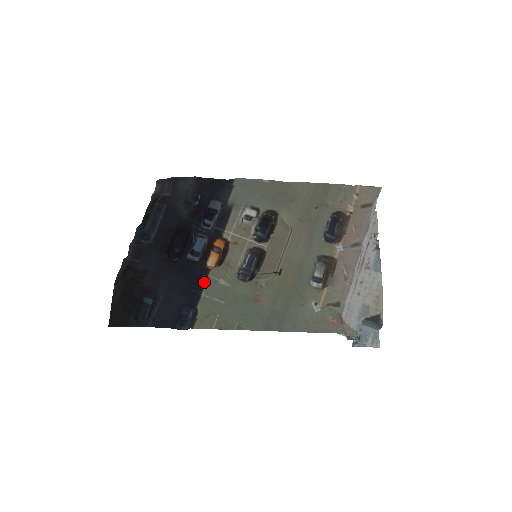
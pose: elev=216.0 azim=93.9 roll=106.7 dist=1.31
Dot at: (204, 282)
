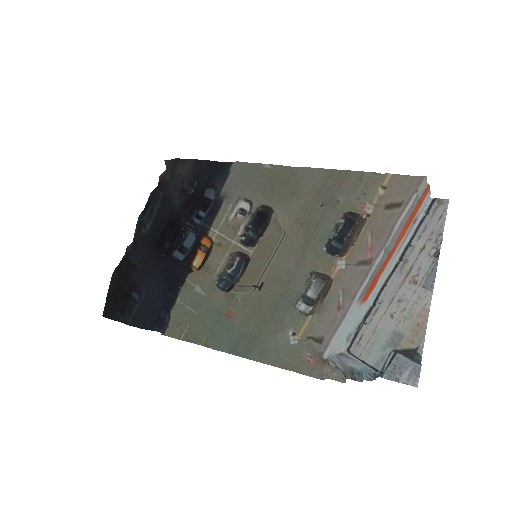
Dot at: (181, 286)
